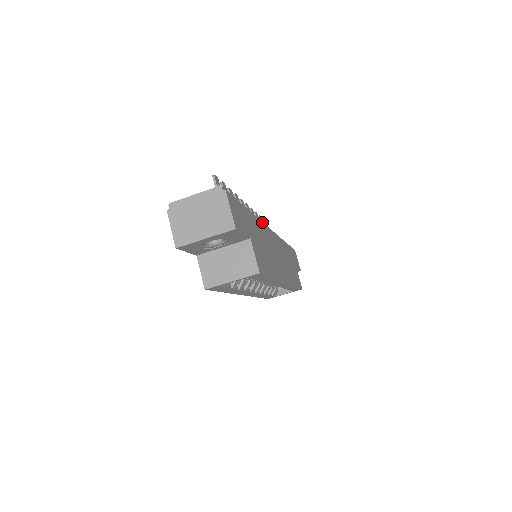
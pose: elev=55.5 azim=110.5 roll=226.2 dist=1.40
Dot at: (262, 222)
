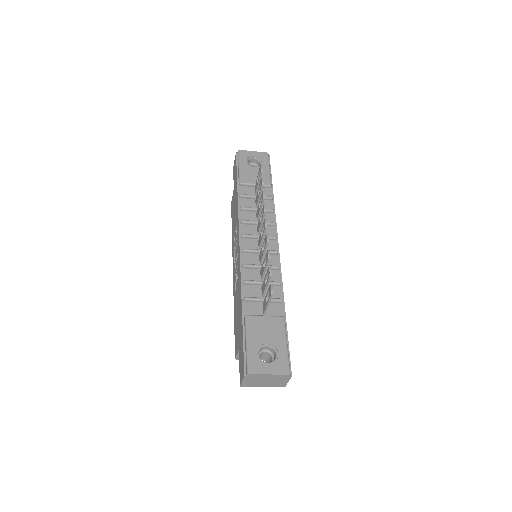
Dot at: occluded
